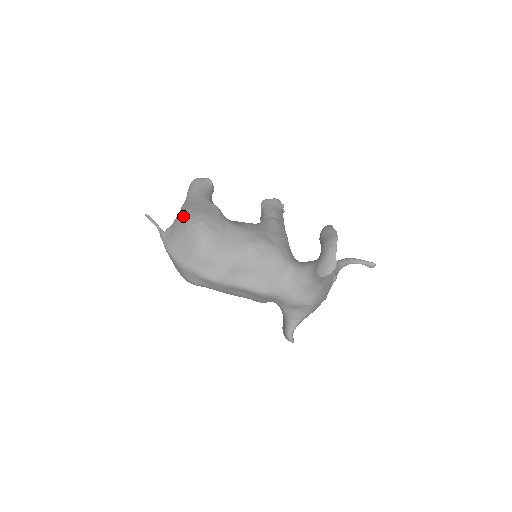
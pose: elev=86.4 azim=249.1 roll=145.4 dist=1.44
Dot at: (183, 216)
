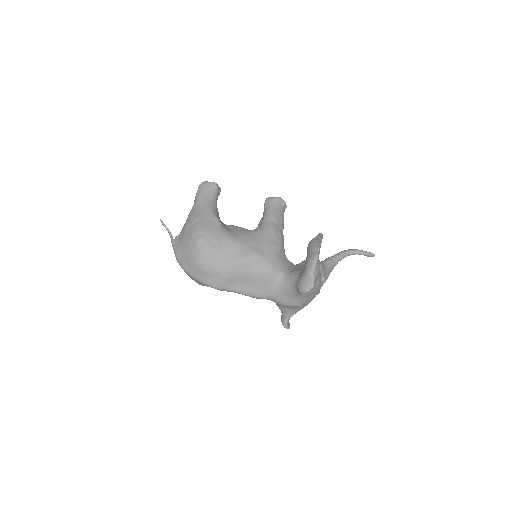
Dot at: (187, 229)
